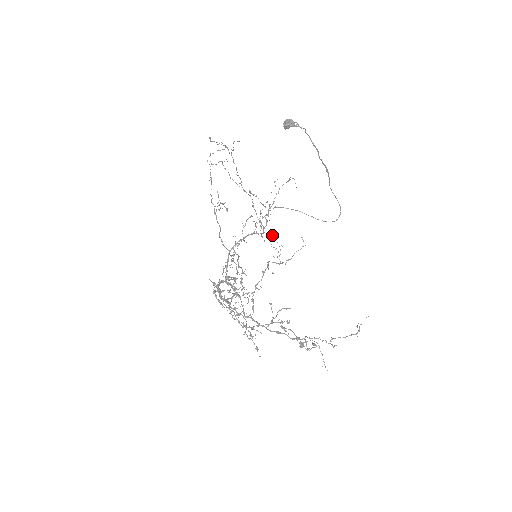
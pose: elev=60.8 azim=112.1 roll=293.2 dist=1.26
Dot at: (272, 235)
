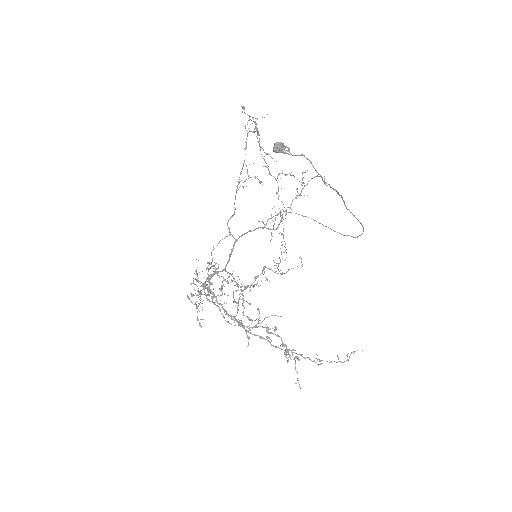
Dot at: occluded
